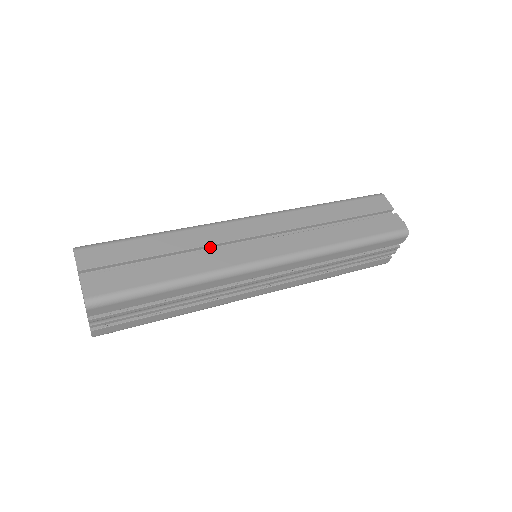
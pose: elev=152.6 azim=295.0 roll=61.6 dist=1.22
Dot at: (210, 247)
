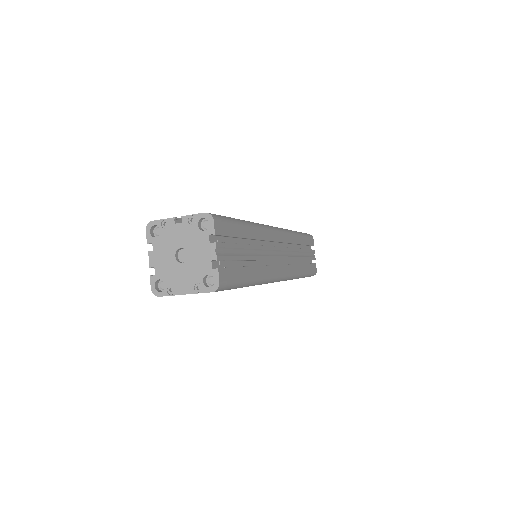
Dot at: occluded
